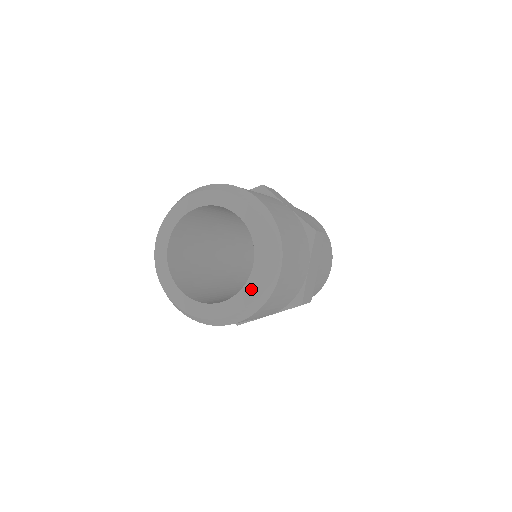
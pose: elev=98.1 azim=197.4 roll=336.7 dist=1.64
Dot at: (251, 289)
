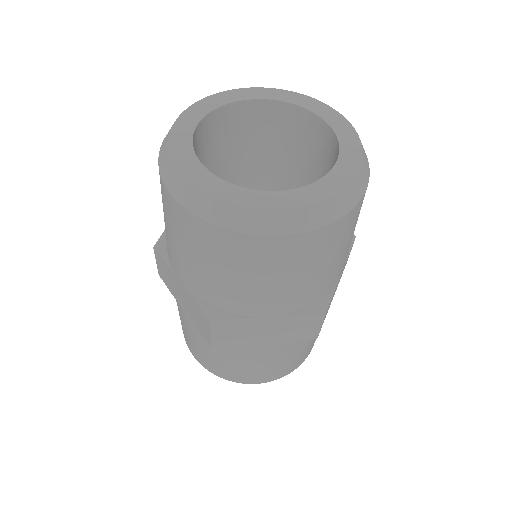
Dot at: (346, 134)
